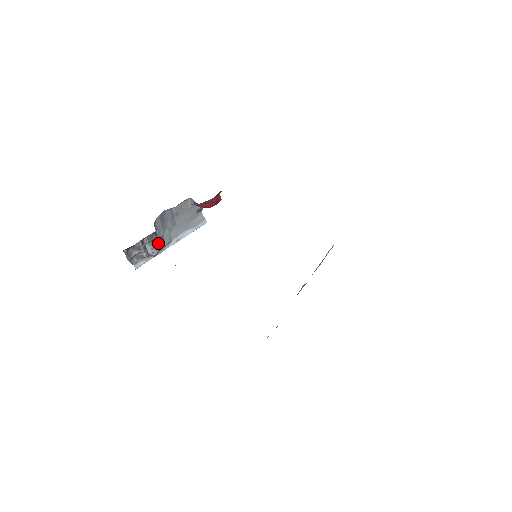
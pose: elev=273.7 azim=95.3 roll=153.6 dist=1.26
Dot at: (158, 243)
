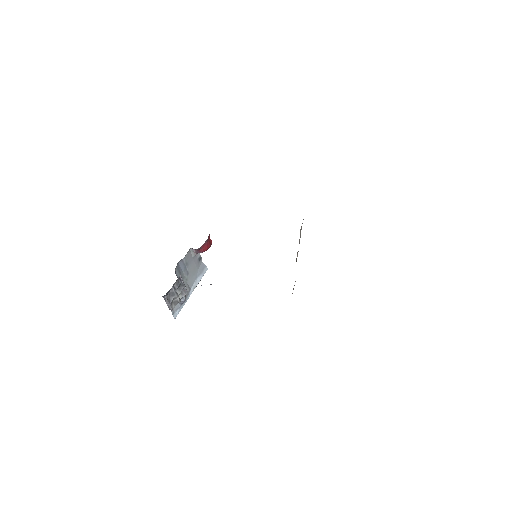
Dot at: (184, 288)
